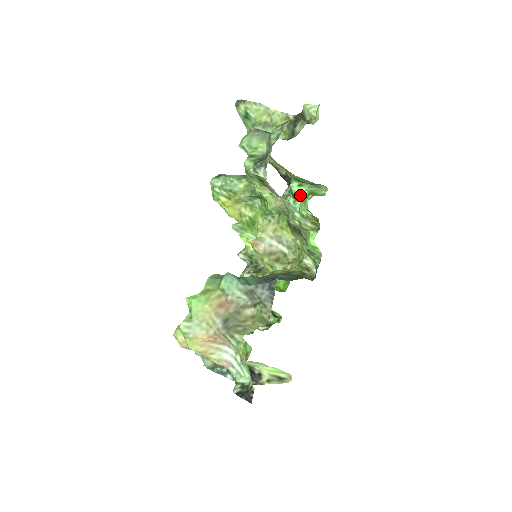
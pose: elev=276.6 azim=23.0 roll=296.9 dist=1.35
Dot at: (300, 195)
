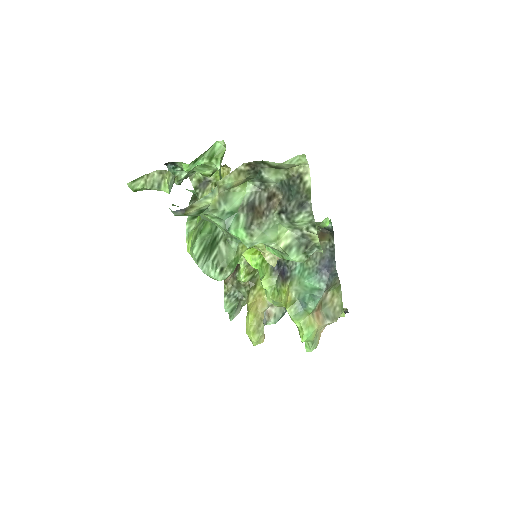
Dot at: (197, 166)
